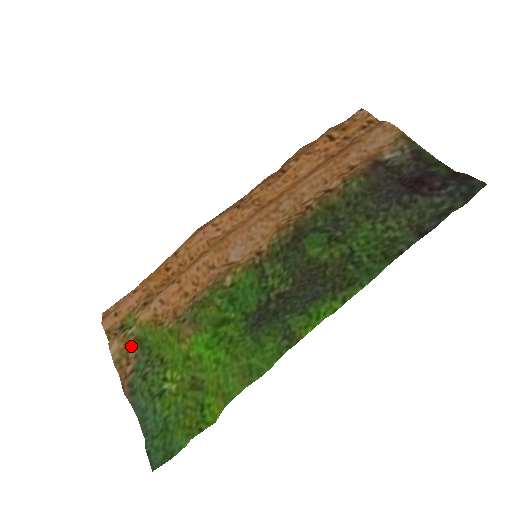
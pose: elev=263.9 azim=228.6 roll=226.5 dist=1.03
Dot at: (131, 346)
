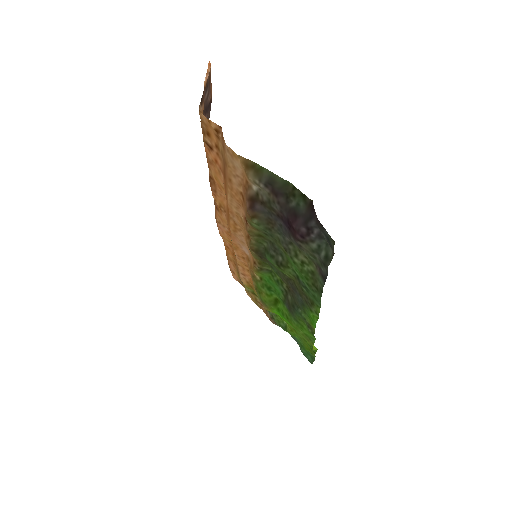
Dot at: (254, 297)
